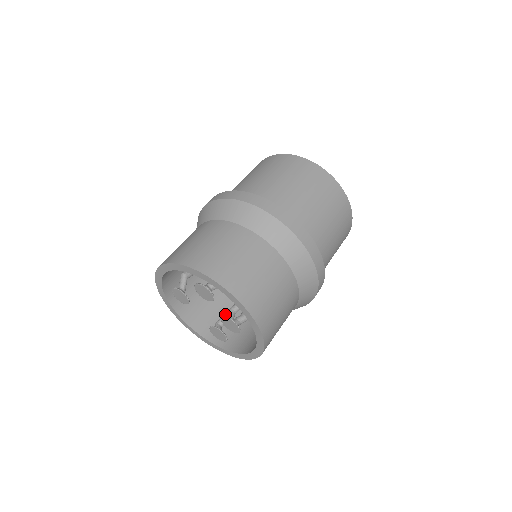
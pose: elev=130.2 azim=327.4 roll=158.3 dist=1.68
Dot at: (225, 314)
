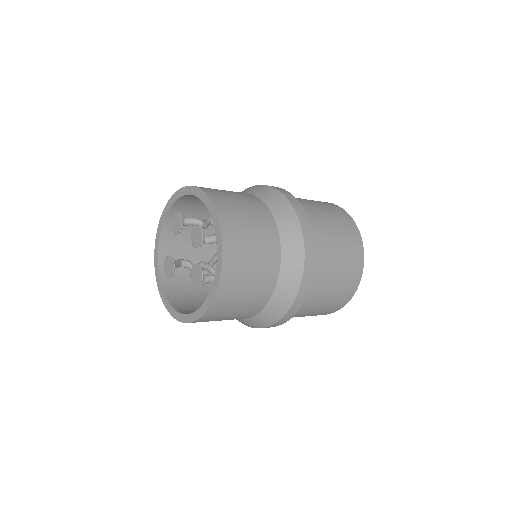
Dot at: occluded
